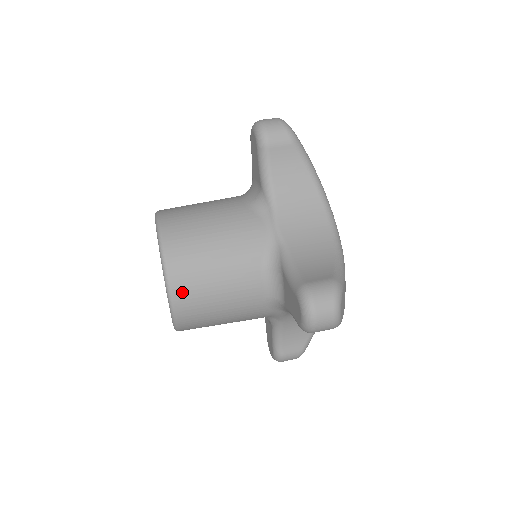
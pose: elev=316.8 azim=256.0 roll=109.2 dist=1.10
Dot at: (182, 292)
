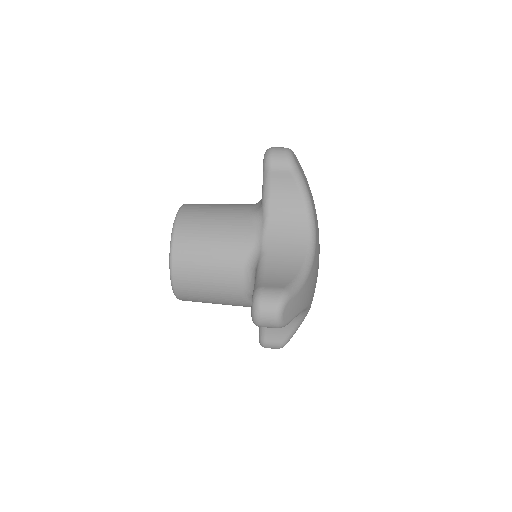
Dot at: (180, 271)
